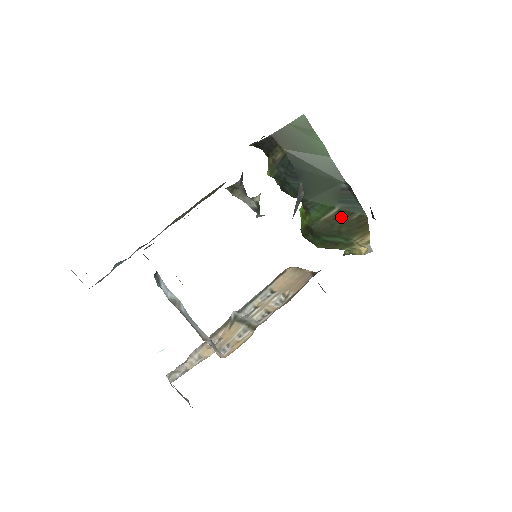
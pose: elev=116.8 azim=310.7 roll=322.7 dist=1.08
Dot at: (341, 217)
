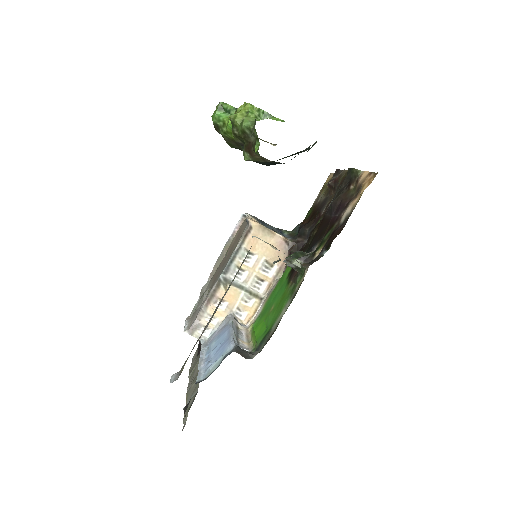
Dot at: occluded
